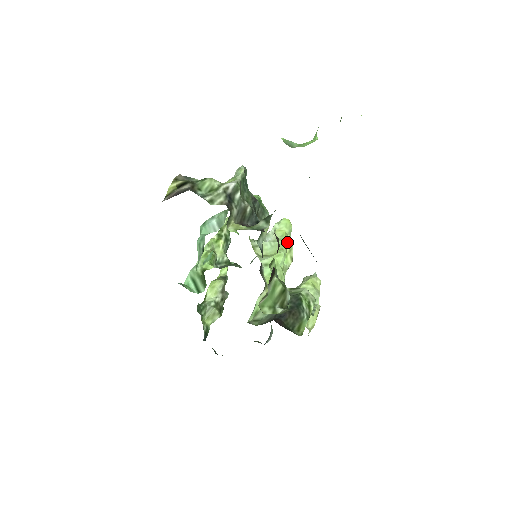
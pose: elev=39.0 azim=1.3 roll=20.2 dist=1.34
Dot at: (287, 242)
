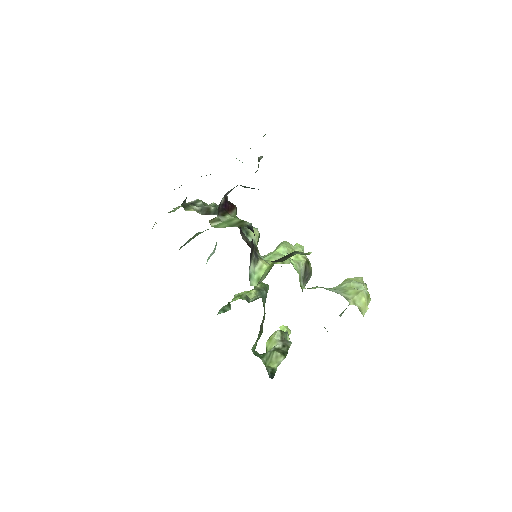
Dot at: (291, 247)
